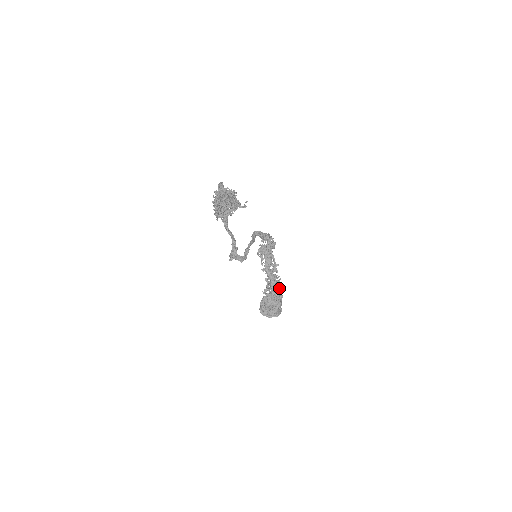
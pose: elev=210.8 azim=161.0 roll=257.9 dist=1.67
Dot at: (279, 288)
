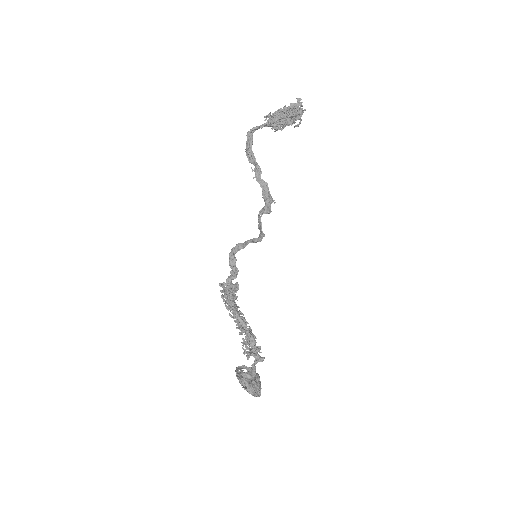
Dot at: occluded
